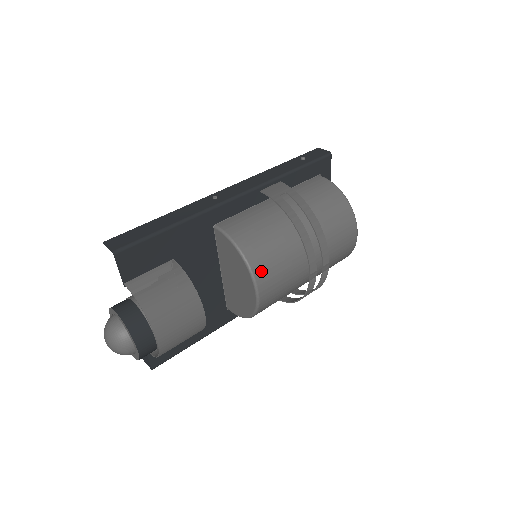
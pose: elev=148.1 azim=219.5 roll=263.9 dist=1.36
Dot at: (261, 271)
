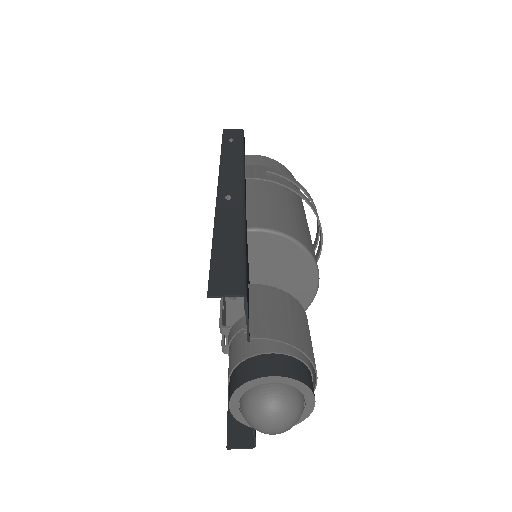
Dot at: (313, 253)
